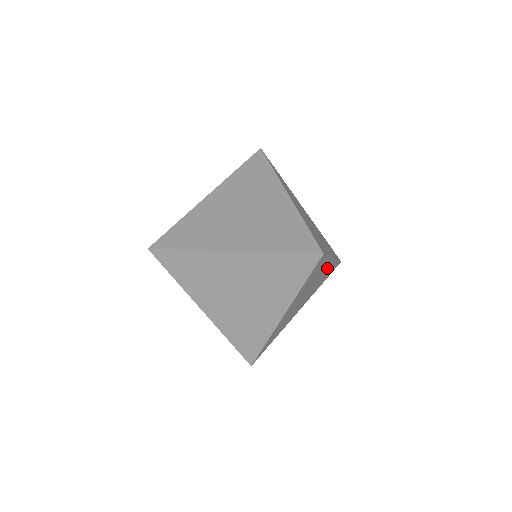
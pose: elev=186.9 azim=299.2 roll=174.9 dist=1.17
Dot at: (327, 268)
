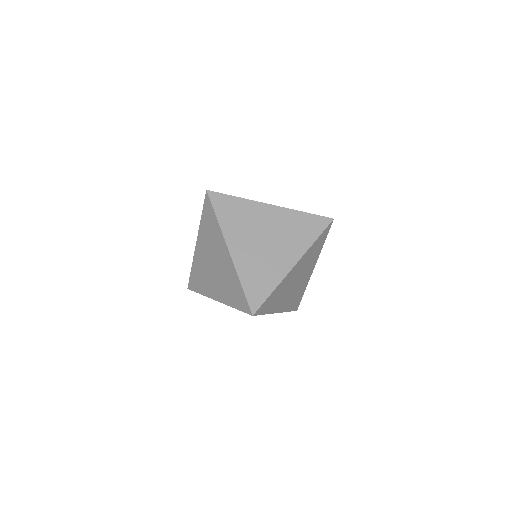
Dot at: occluded
